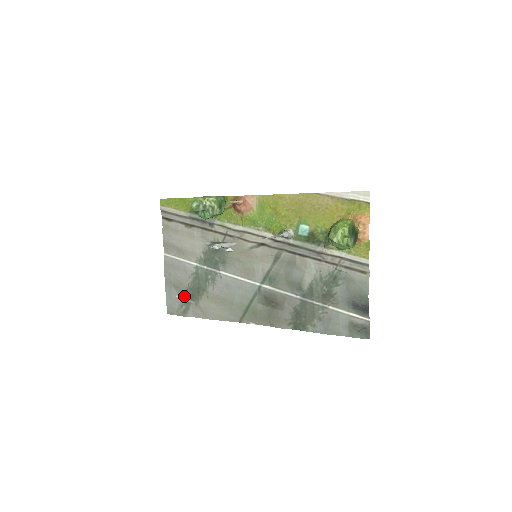
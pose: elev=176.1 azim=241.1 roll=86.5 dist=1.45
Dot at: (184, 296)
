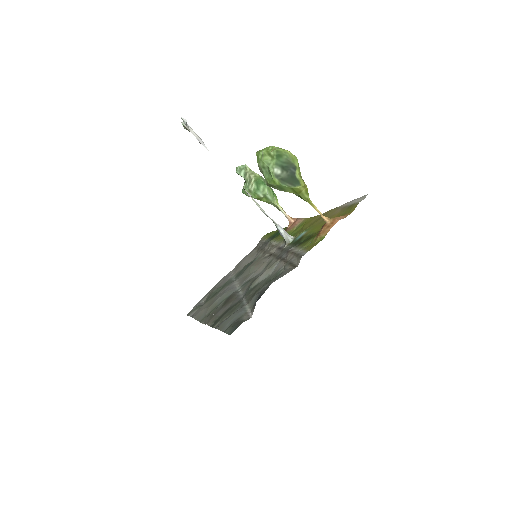
Dot at: (205, 301)
